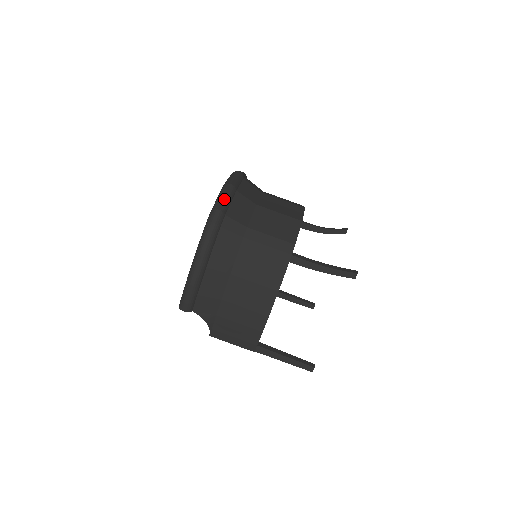
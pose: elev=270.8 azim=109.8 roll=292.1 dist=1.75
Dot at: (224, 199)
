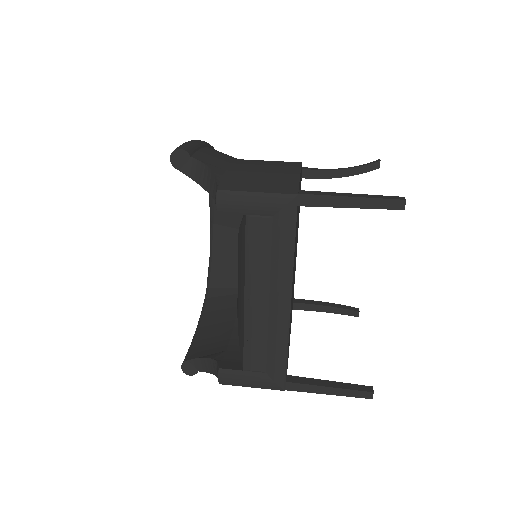
Dot at: occluded
